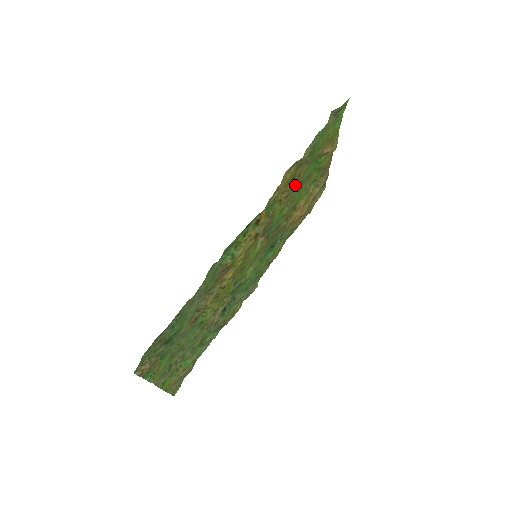
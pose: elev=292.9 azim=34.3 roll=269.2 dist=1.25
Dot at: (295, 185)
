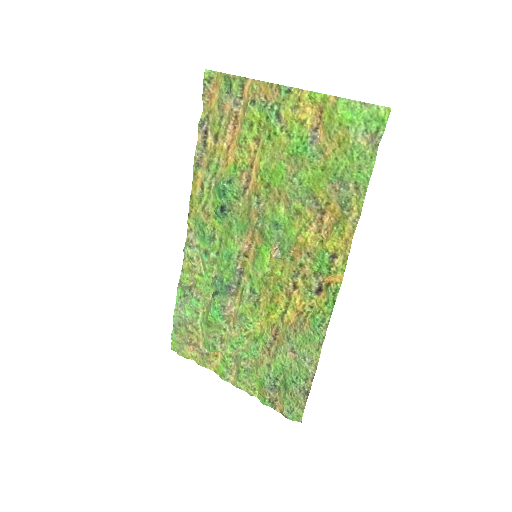
Dot at: (312, 203)
